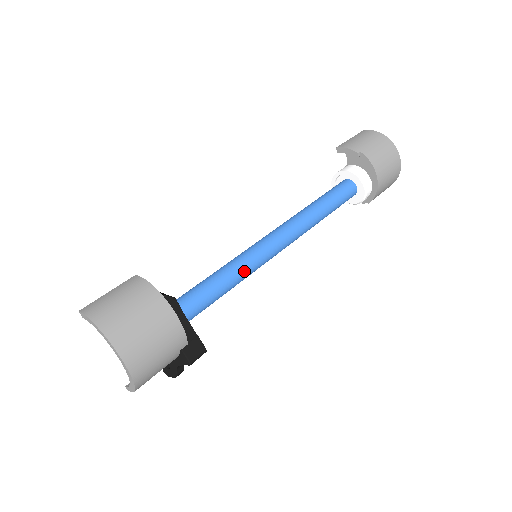
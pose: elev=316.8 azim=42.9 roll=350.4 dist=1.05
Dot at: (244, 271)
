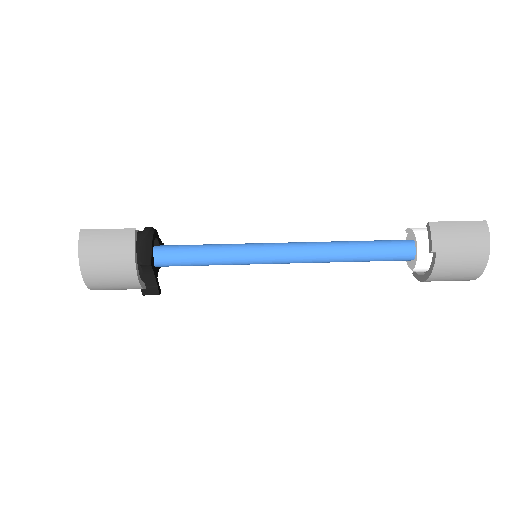
Dot at: (233, 263)
